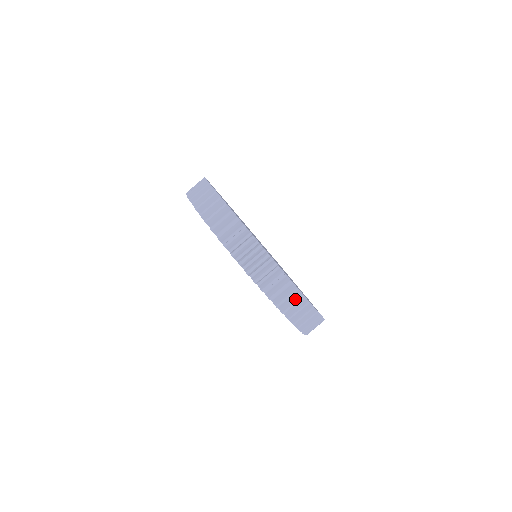
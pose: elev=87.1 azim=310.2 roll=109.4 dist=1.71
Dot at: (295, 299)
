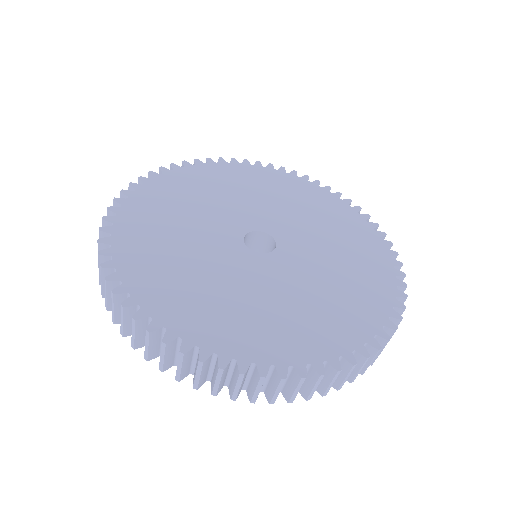
Dot at: (235, 379)
